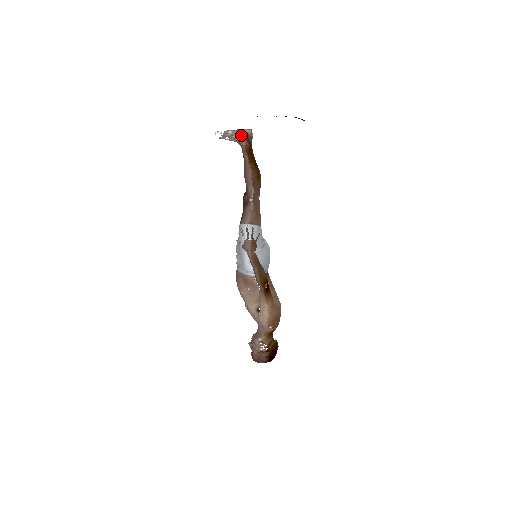
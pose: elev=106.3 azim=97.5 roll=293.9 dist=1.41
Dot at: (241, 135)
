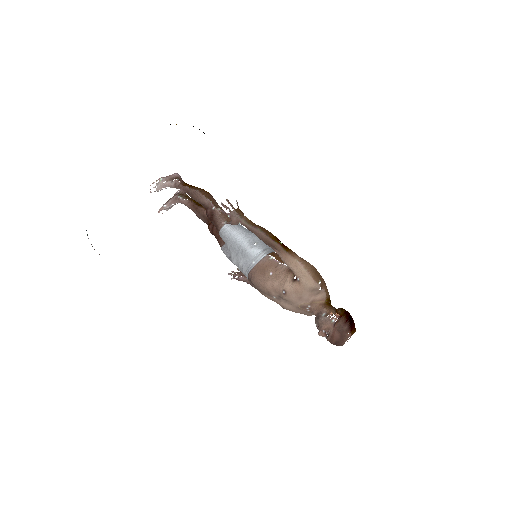
Dot at: (172, 179)
